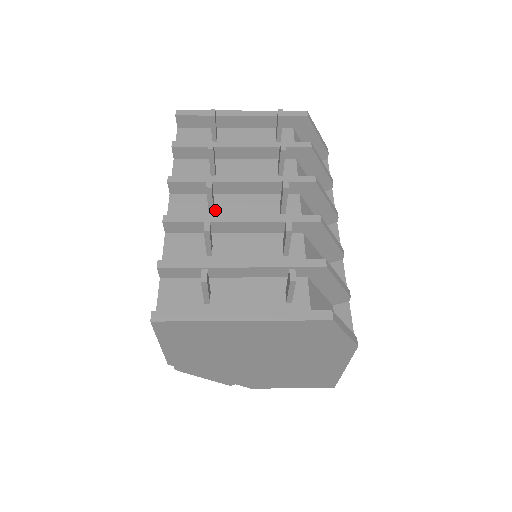
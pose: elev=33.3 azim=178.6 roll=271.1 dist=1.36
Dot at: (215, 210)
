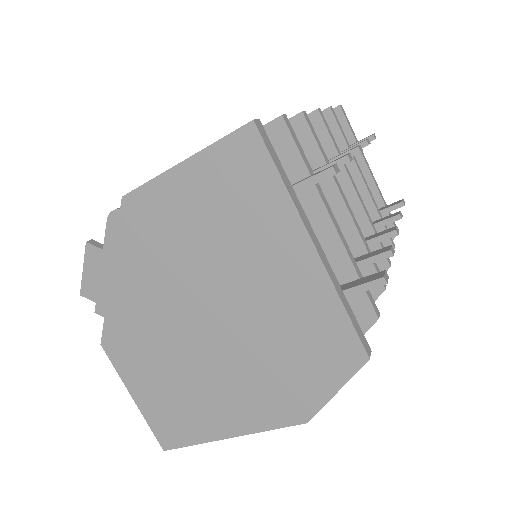
Dot at: occluded
